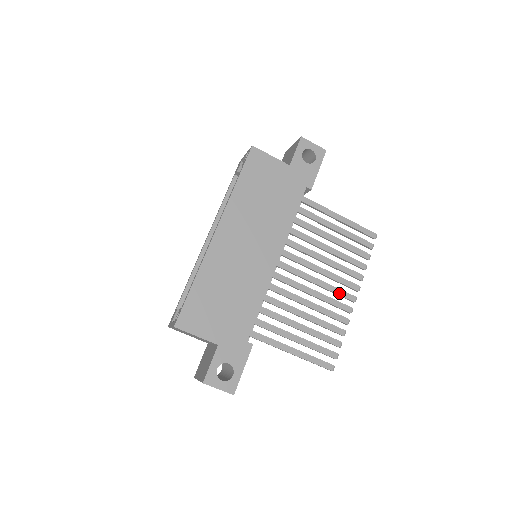
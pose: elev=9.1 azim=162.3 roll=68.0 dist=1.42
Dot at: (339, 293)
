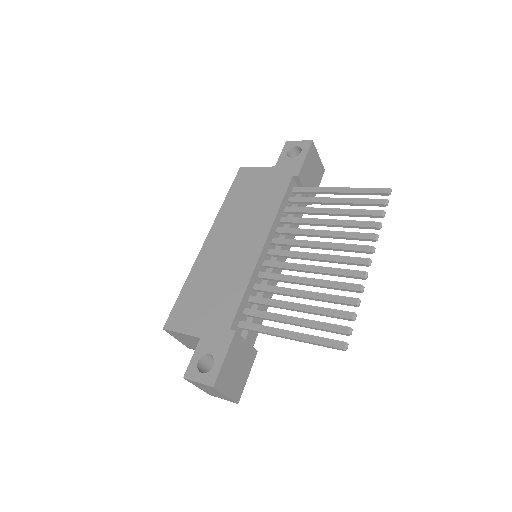
Dot at: (345, 260)
